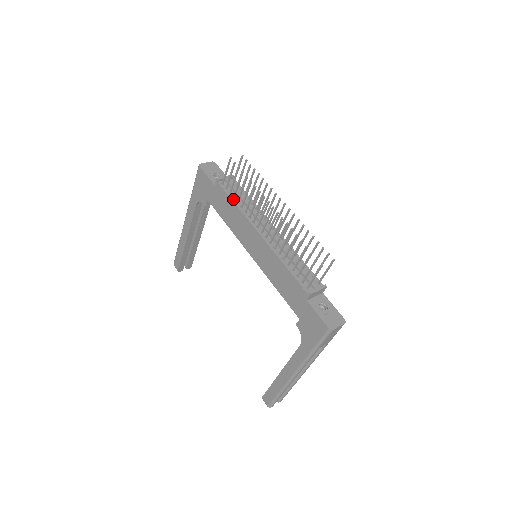
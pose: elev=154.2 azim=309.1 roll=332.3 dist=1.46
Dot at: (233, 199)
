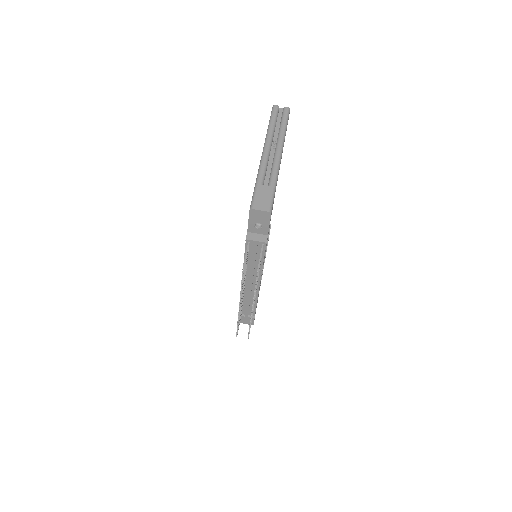
Dot at: occluded
